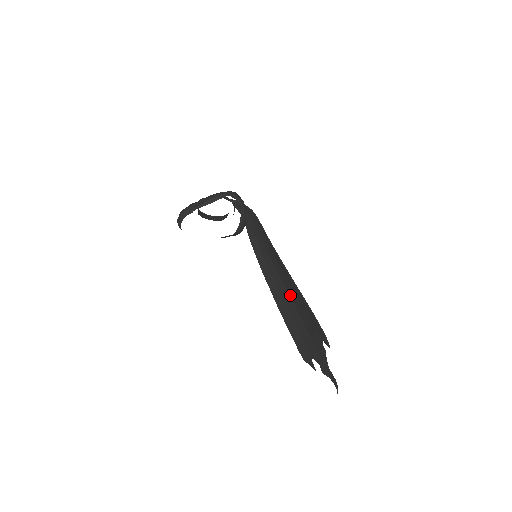
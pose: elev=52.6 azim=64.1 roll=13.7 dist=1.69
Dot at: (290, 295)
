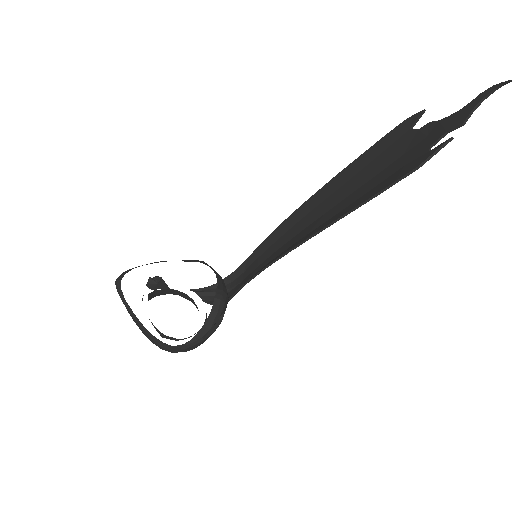
Dot at: (330, 206)
